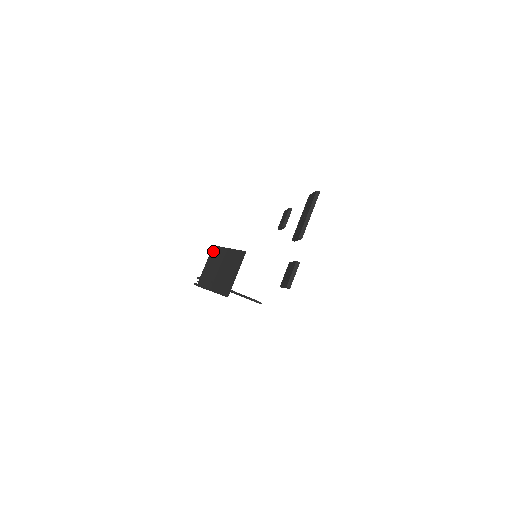
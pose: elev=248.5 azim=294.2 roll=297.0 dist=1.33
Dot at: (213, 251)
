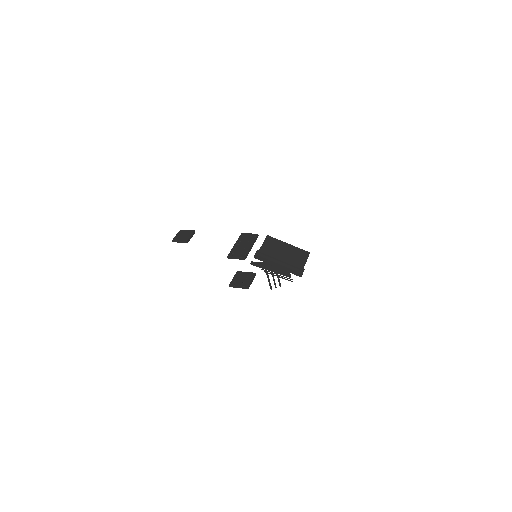
Dot at: (269, 239)
